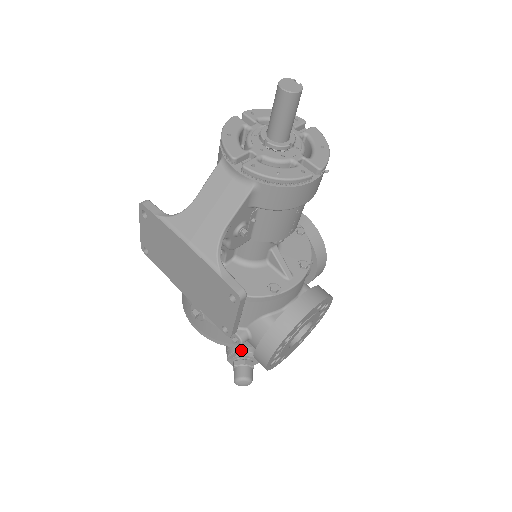
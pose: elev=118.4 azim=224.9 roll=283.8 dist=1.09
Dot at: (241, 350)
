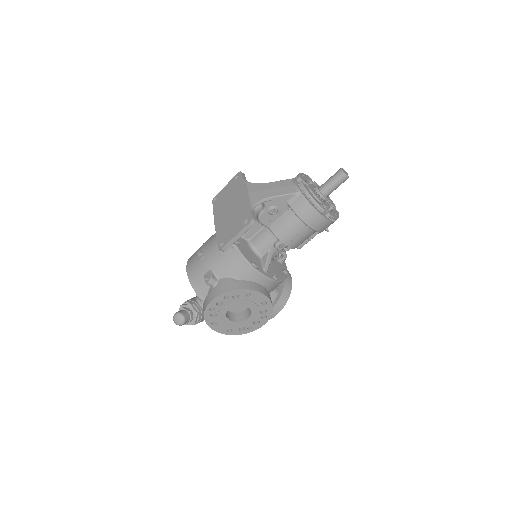
Dot at: (195, 304)
